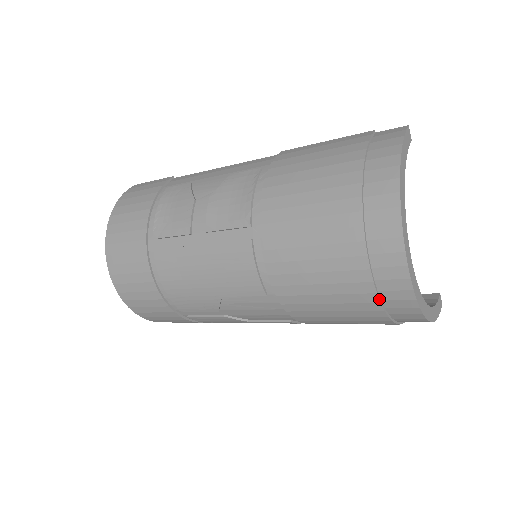
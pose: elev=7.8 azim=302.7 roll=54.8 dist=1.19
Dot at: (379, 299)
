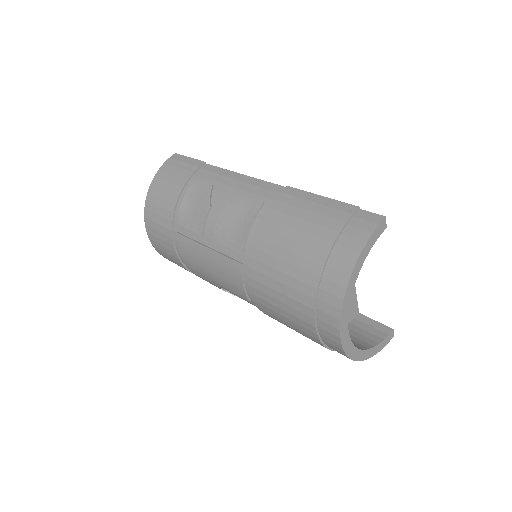
Dot at: (322, 343)
